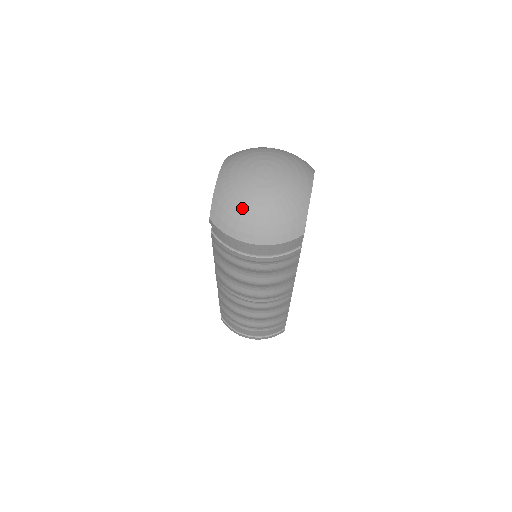
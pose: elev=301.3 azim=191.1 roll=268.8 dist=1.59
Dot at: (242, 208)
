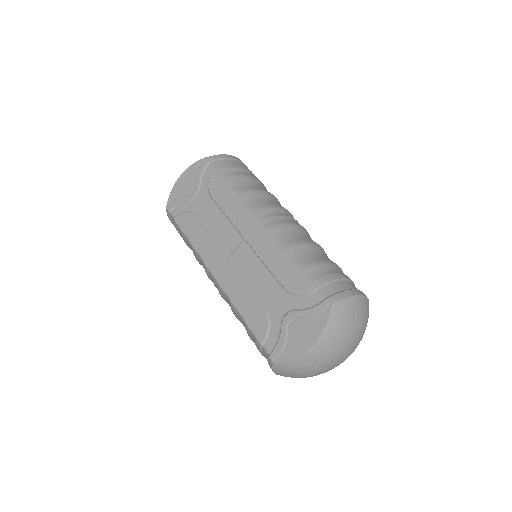
Dot at: (303, 376)
